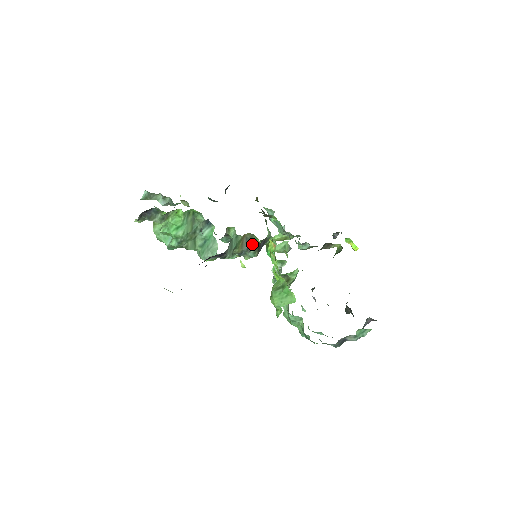
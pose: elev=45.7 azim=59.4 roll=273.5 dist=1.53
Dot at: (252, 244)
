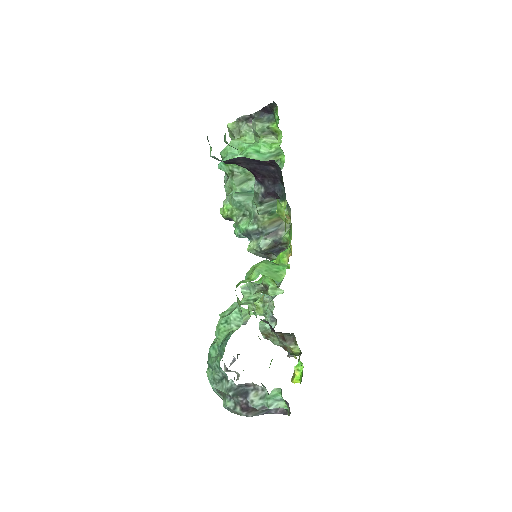
Dot at: (276, 235)
